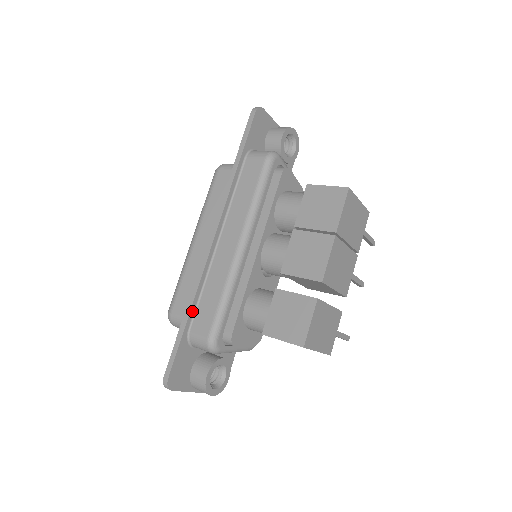
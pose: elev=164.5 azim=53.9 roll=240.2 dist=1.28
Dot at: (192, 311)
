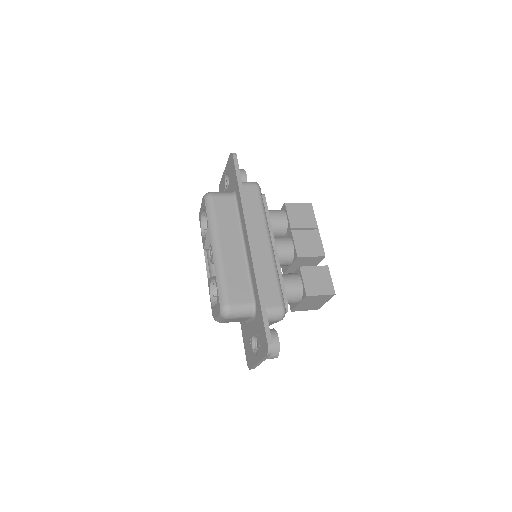
Dot at: (262, 292)
